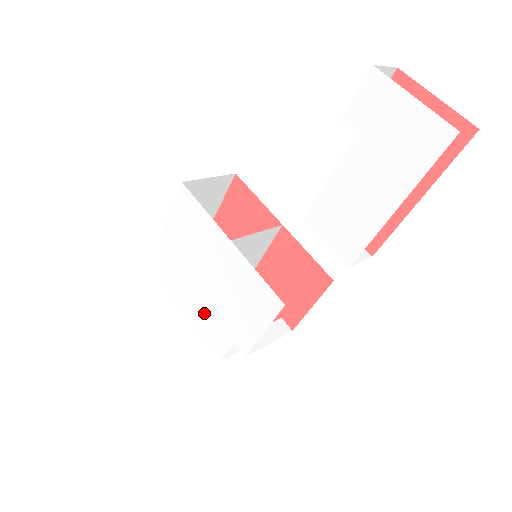
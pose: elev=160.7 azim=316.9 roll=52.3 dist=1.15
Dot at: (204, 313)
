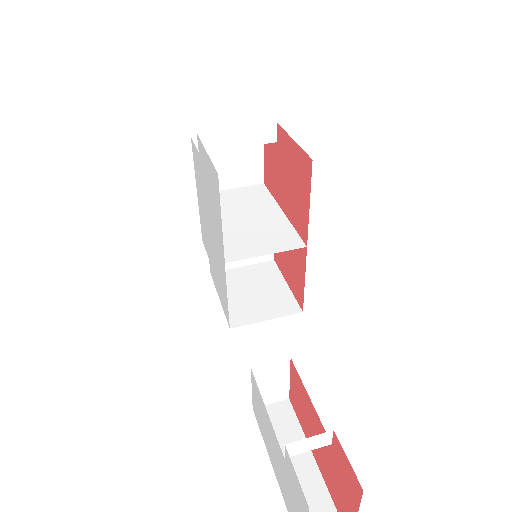
Dot at: (203, 218)
